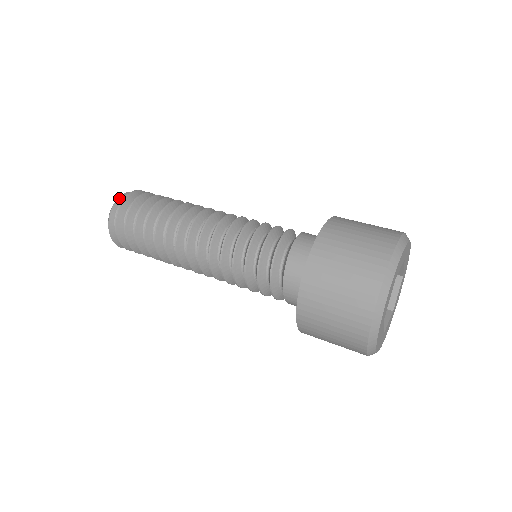
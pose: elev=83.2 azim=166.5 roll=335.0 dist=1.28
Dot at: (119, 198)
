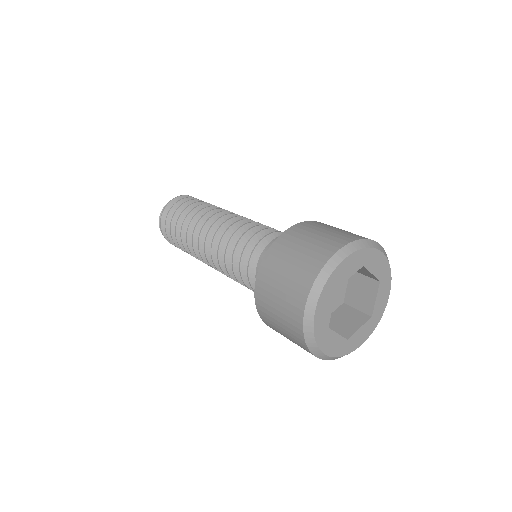
Dot at: occluded
